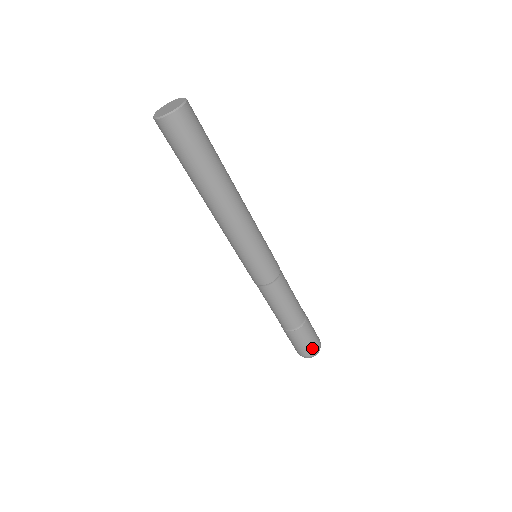
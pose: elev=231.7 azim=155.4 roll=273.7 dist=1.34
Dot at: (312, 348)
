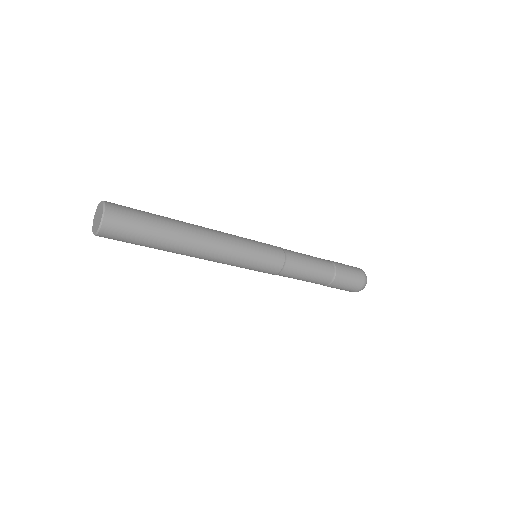
Dot at: (359, 279)
